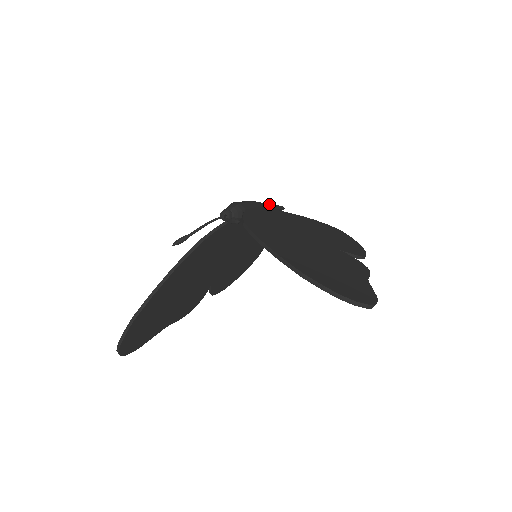
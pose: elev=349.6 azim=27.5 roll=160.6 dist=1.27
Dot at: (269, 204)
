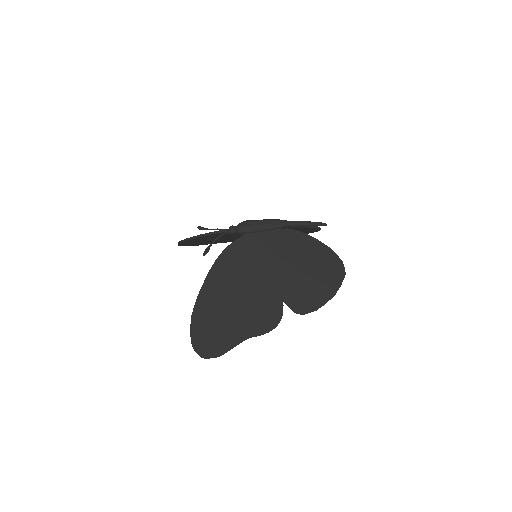
Dot at: (299, 223)
